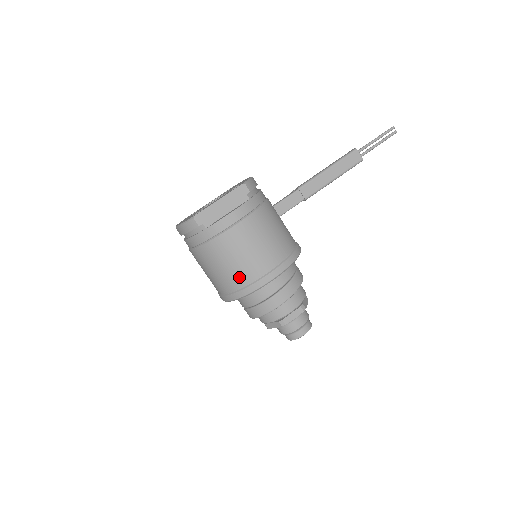
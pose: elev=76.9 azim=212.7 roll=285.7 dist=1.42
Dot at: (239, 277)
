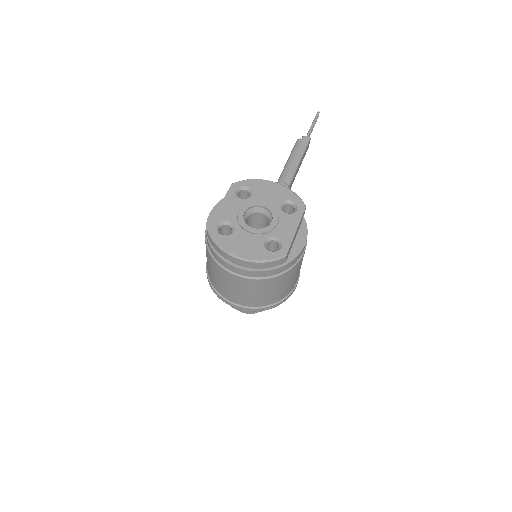
Dot at: (284, 293)
